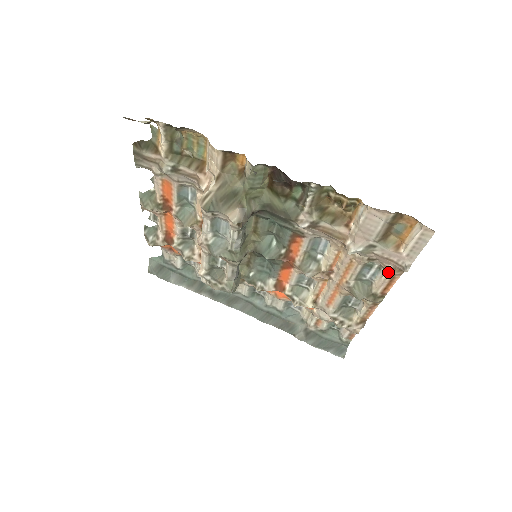
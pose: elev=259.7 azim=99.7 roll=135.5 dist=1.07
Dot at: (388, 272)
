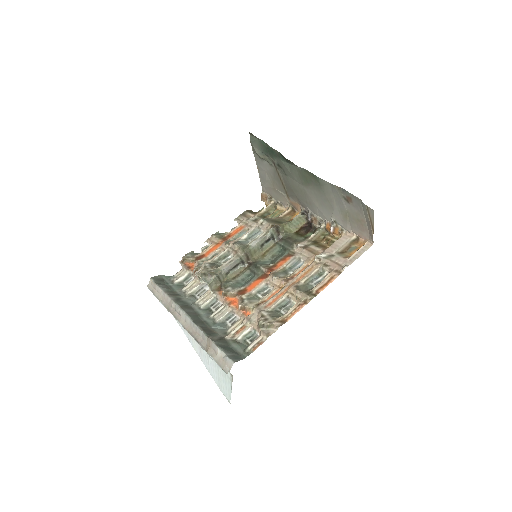
Dot at: (332, 272)
